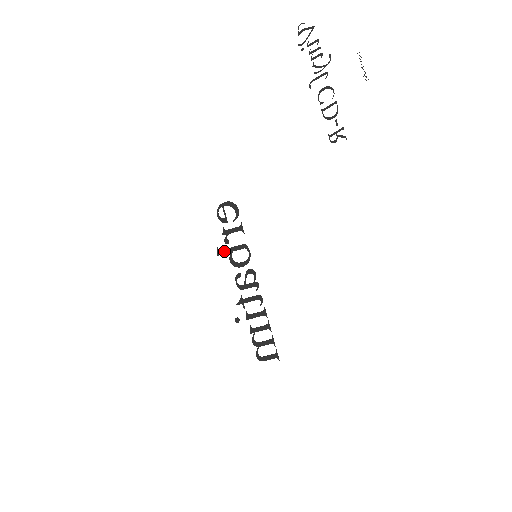
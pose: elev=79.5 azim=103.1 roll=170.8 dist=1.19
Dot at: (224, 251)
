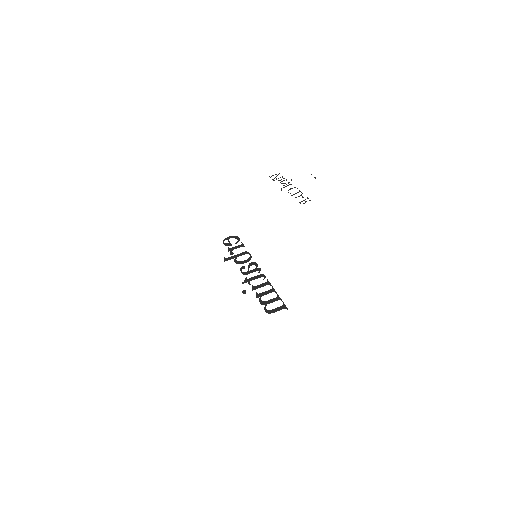
Dot at: (230, 258)
